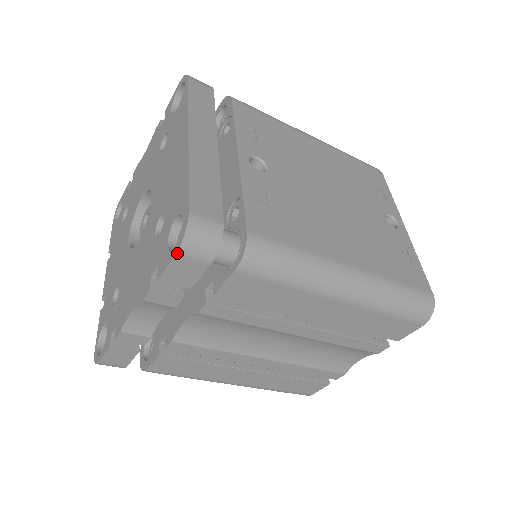
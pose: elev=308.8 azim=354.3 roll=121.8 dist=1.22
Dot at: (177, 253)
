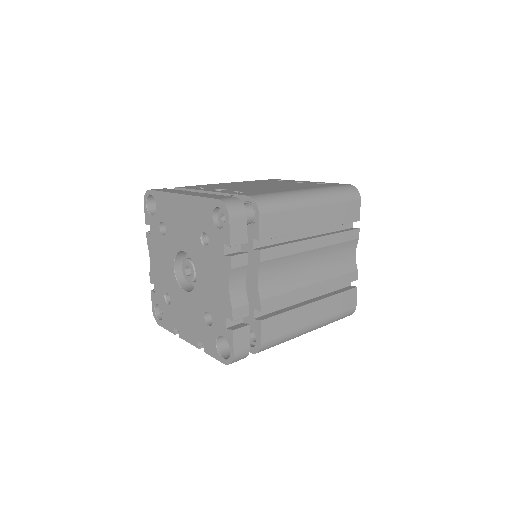
Dot at: (229, 218)
